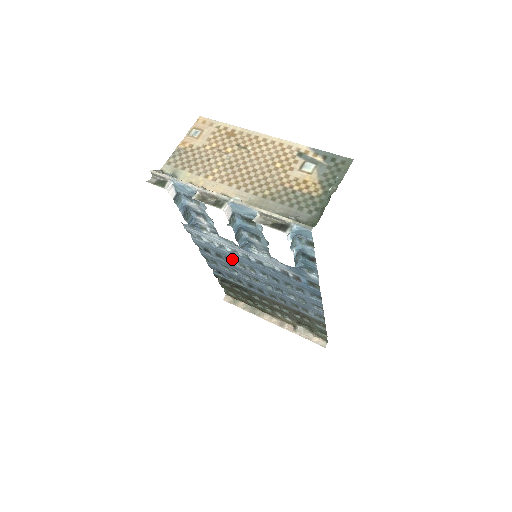
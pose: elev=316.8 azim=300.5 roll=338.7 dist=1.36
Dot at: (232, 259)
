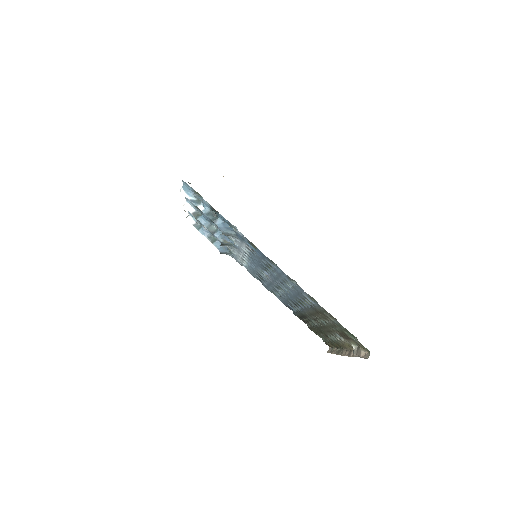
Dot at: (258, 272)
